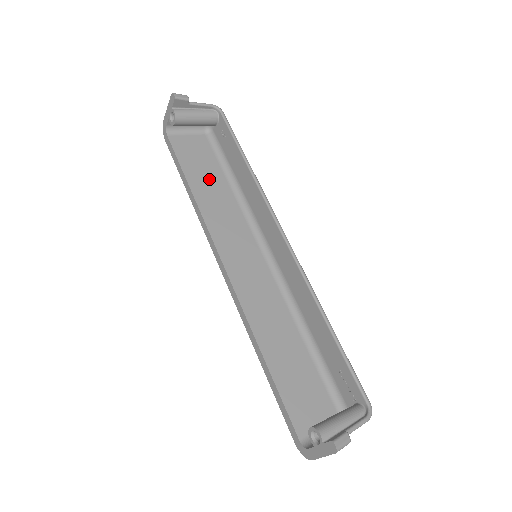
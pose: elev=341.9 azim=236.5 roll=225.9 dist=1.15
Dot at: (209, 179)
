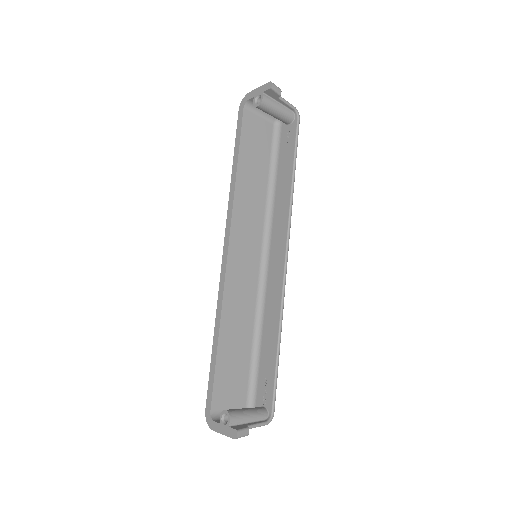
Dot at: (255, 168)
